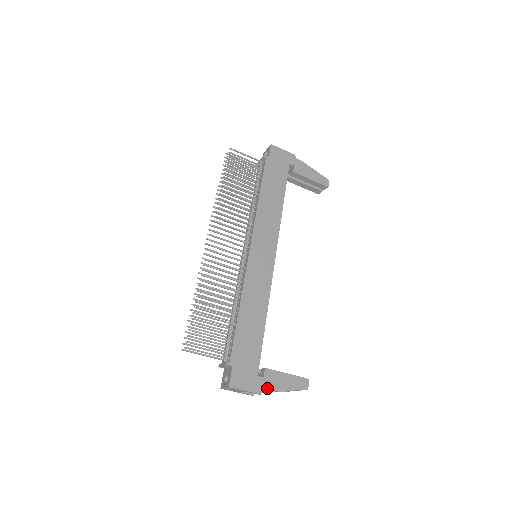
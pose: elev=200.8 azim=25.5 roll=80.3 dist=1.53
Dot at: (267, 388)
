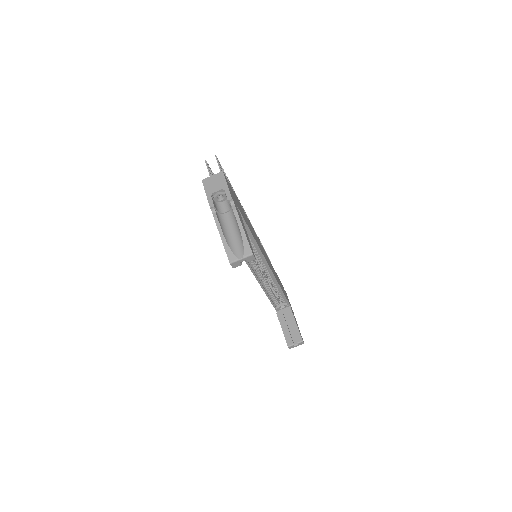
Dot at: (236, 208)
